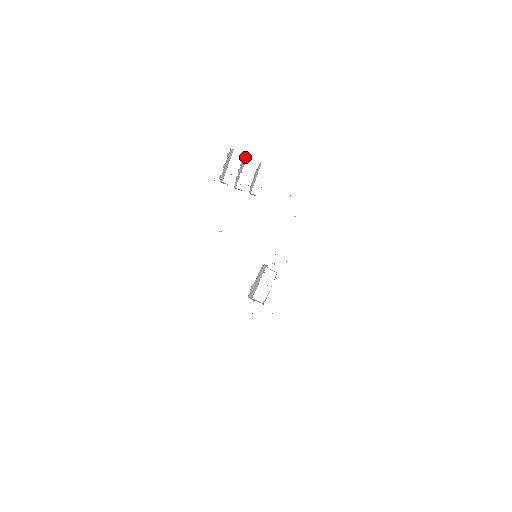
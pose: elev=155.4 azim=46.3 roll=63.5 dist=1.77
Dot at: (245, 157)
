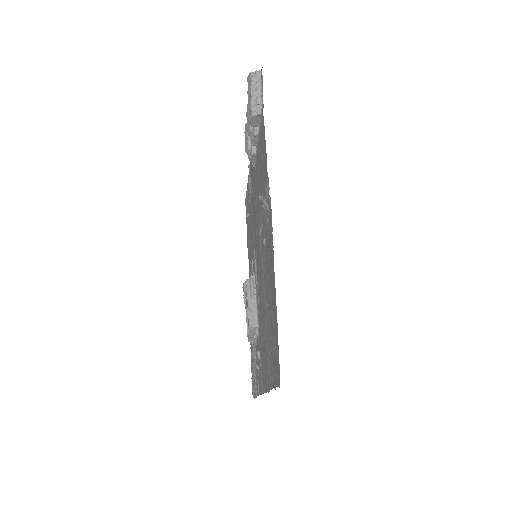
Dot at: occluded
